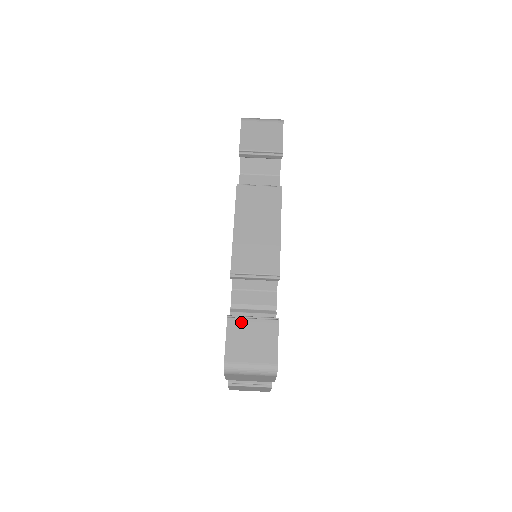
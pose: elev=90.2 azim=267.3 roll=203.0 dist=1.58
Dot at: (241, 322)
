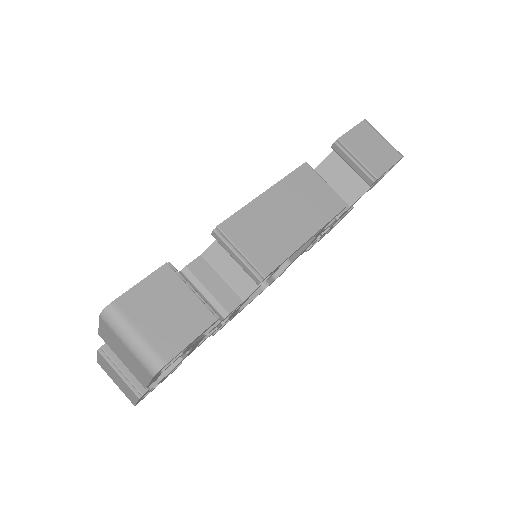
Dot at: (176, 281)
